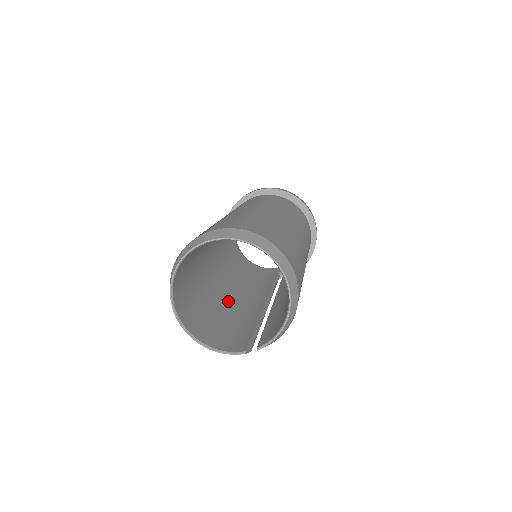
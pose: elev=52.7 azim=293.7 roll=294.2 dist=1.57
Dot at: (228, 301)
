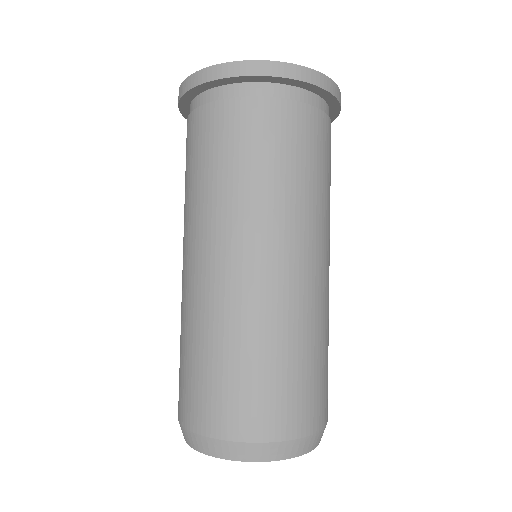
Dot at: occluded
